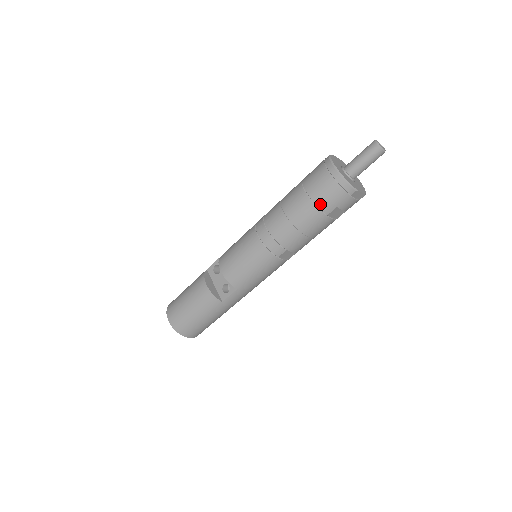
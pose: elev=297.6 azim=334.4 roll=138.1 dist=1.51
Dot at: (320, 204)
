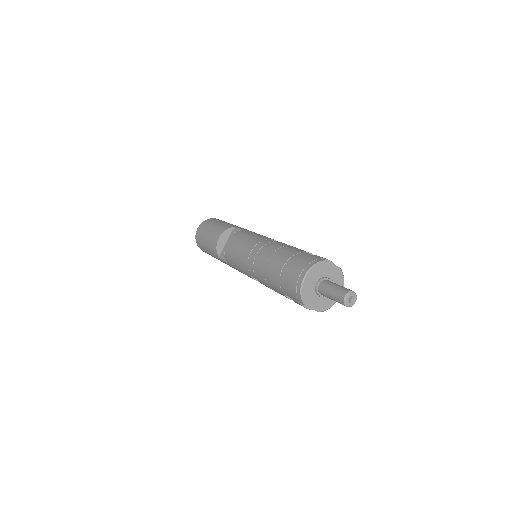
Dot at: (282, 284)
